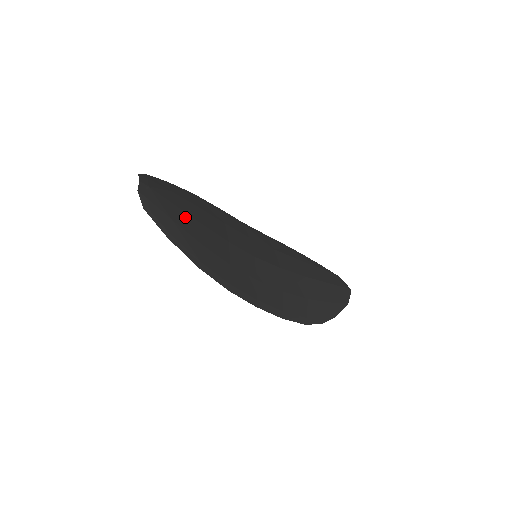
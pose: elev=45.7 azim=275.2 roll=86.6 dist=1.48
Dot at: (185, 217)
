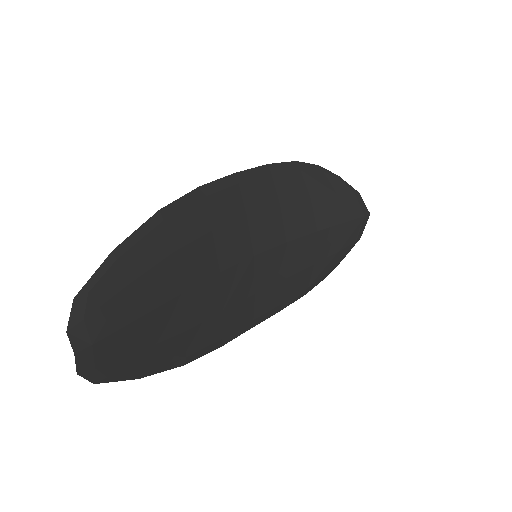
Dot at: (157, 317)
